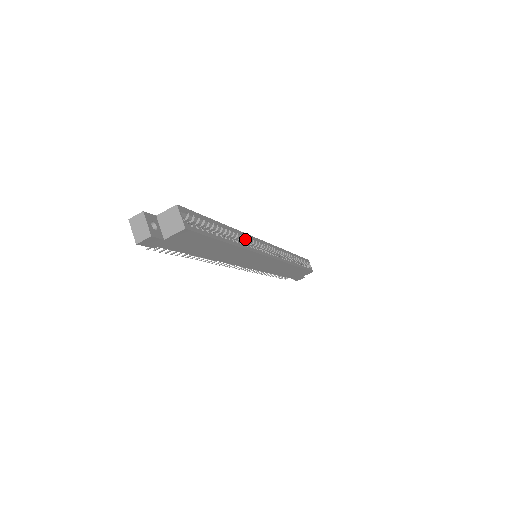
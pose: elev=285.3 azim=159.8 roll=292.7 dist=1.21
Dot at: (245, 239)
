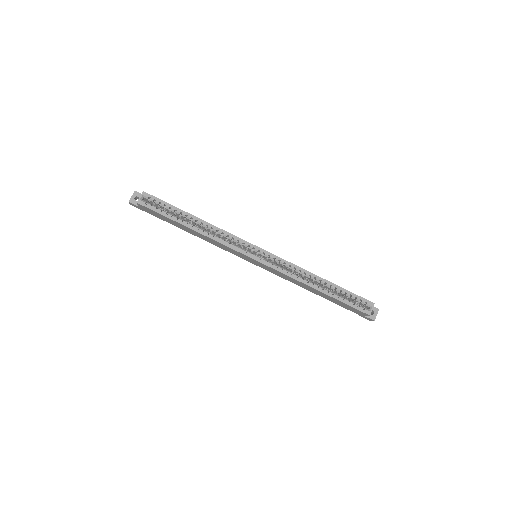
Dot at: (220, 233)
